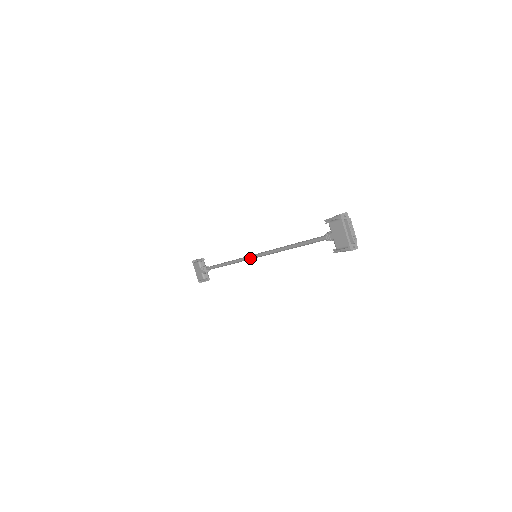
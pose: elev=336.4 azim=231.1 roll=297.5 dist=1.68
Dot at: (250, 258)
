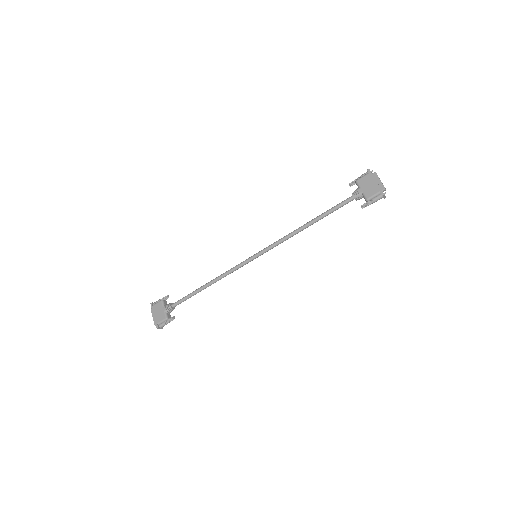
Dot at: (248, 260)
